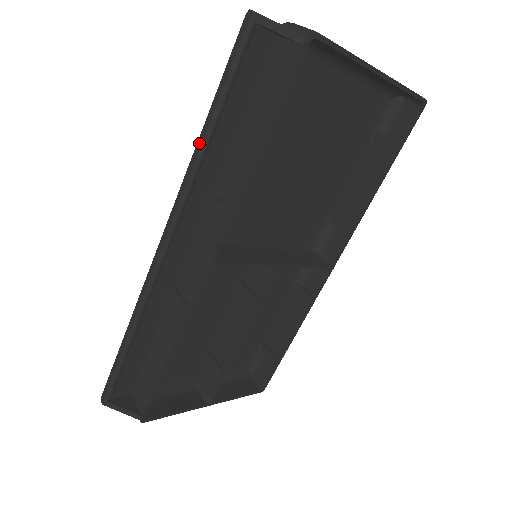
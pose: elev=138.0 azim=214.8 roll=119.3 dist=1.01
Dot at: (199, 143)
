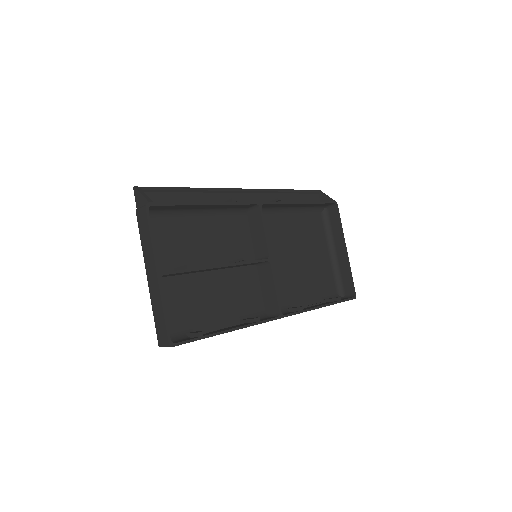
Dot at: (282, 190)
